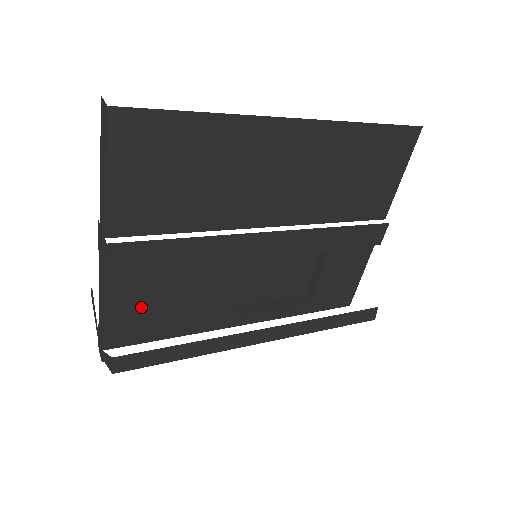
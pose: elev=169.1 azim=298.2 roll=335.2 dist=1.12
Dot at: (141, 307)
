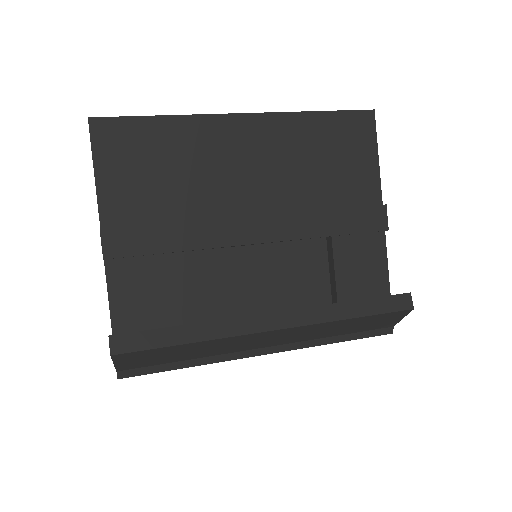
Dot at: (146, 306)
